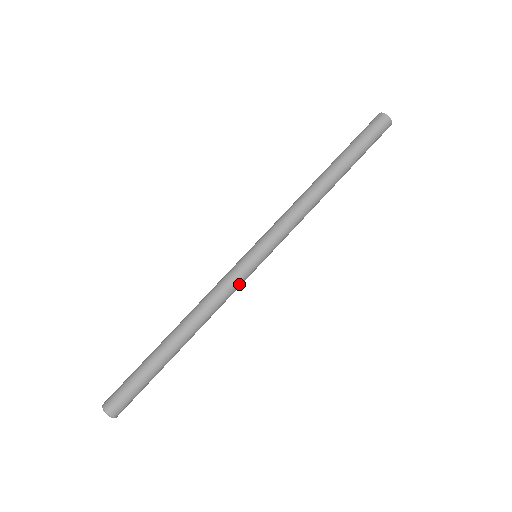
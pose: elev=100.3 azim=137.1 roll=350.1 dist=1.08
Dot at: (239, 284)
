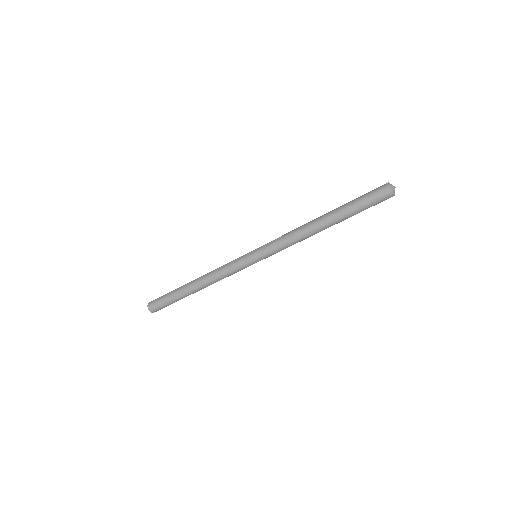
Dot at: occluded
